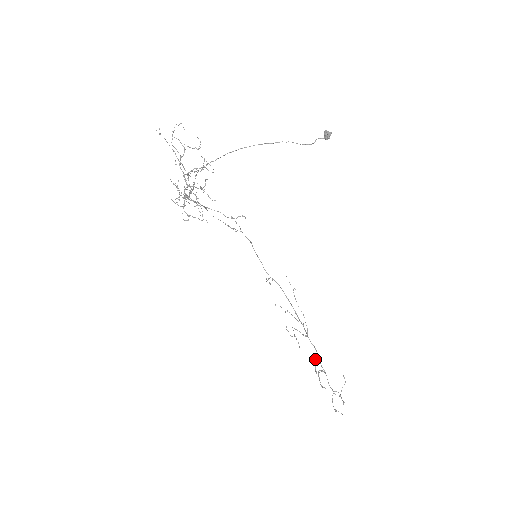
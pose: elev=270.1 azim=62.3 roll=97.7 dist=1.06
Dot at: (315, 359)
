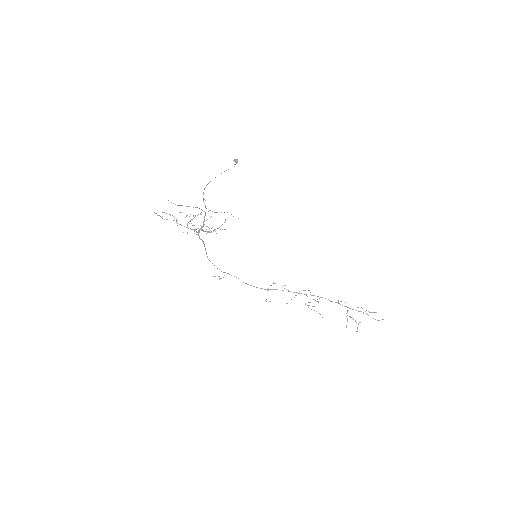
Dot at: occluded
